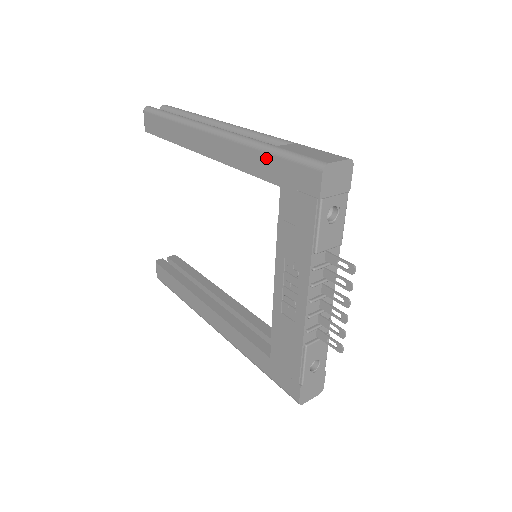
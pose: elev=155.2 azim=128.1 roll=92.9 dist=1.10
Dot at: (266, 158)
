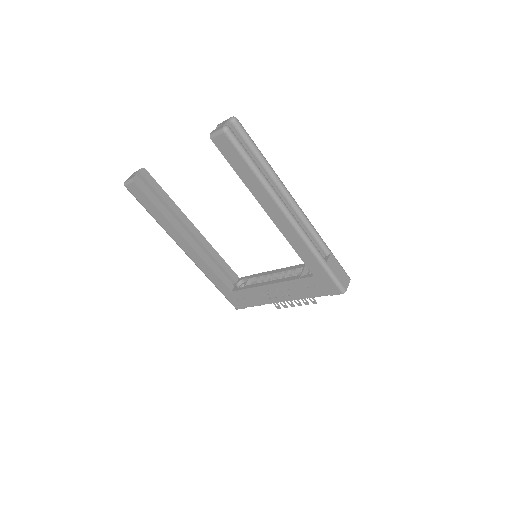
Dot at: (318, 265)
